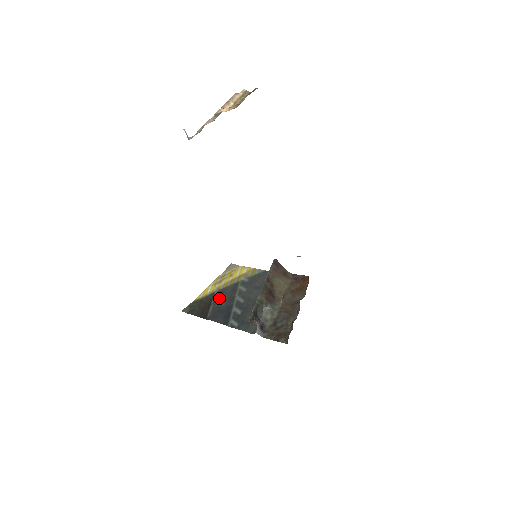
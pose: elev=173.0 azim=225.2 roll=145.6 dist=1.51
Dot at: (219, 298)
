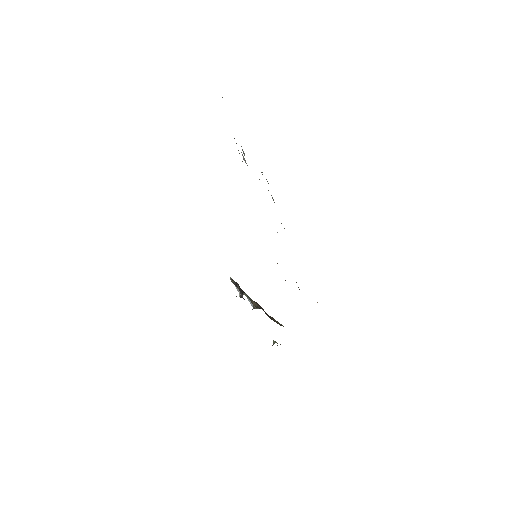
Dot at: occluded
